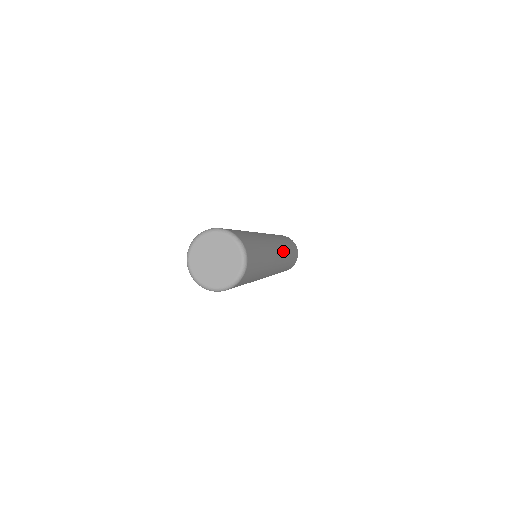
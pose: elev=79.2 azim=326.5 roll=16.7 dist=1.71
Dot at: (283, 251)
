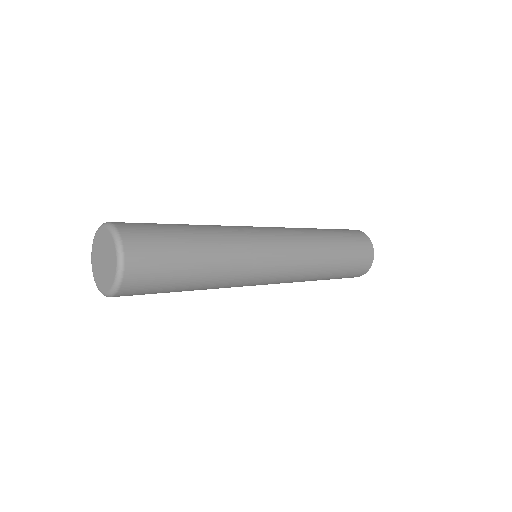
Dot at: (299, 262)
